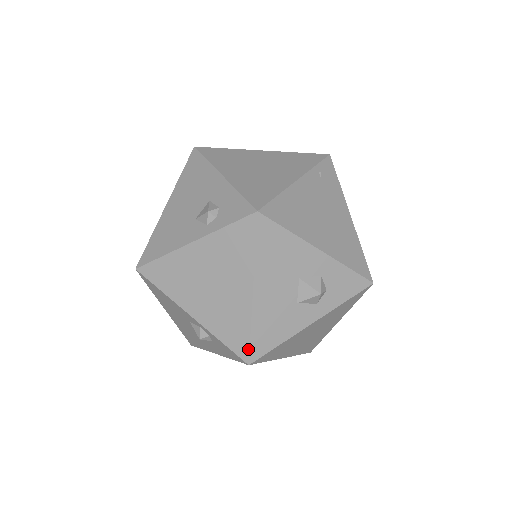
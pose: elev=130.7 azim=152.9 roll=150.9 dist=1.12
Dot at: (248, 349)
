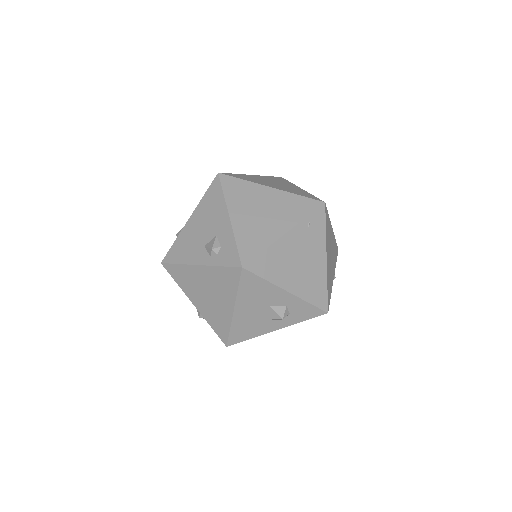
Dot at: (227, 339)
